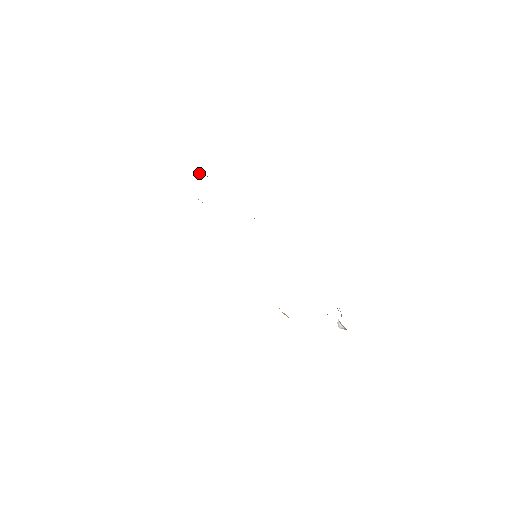
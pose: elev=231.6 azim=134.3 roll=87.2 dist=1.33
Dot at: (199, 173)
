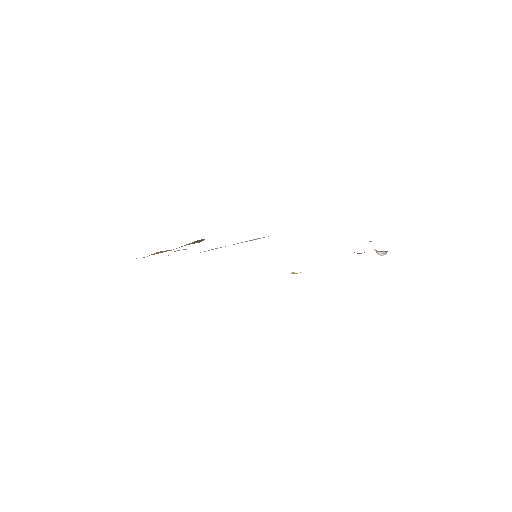
Dot at: (195, 242)
